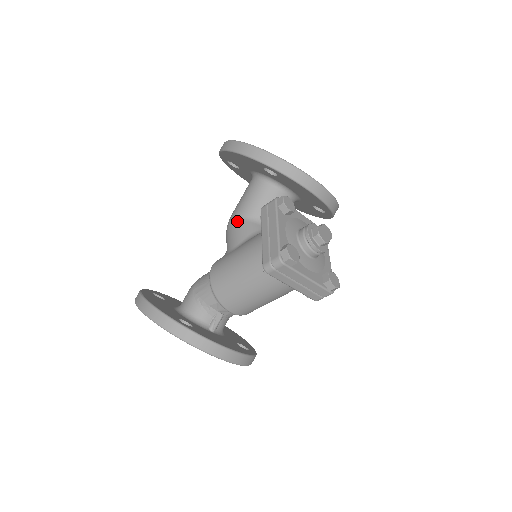
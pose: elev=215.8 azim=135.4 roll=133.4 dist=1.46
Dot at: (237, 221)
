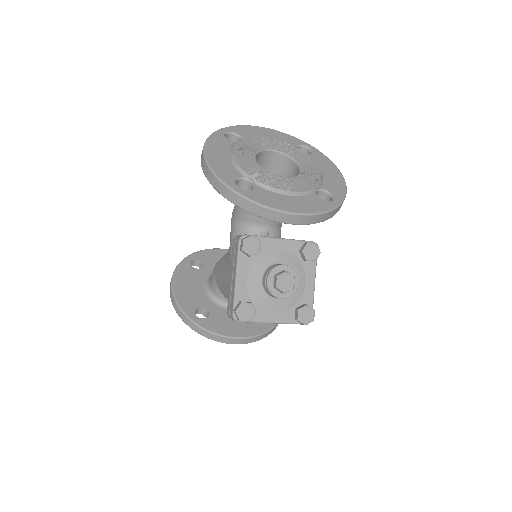
Dot at: (234, 222)
